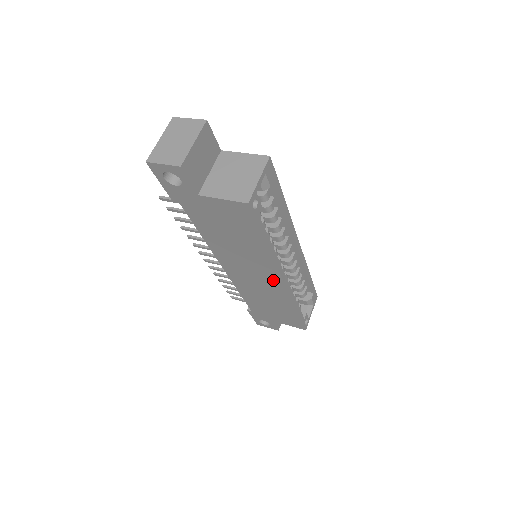
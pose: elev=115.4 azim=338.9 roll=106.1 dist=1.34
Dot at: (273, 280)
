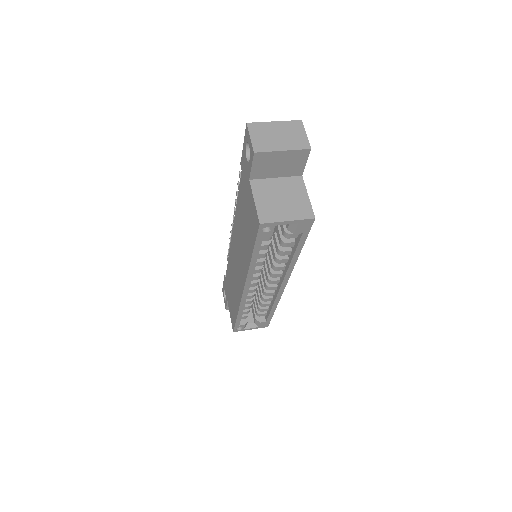
Dot at: (241, 281)
